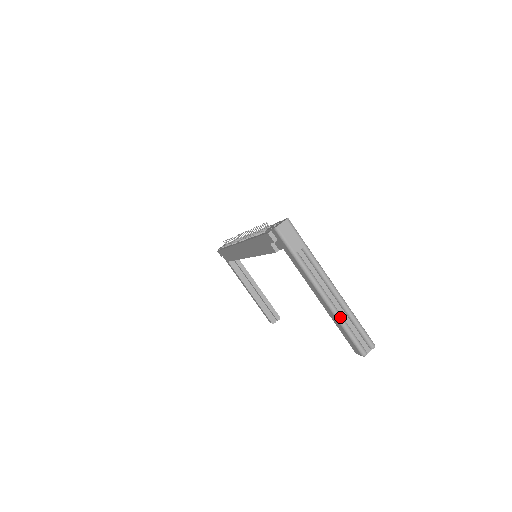
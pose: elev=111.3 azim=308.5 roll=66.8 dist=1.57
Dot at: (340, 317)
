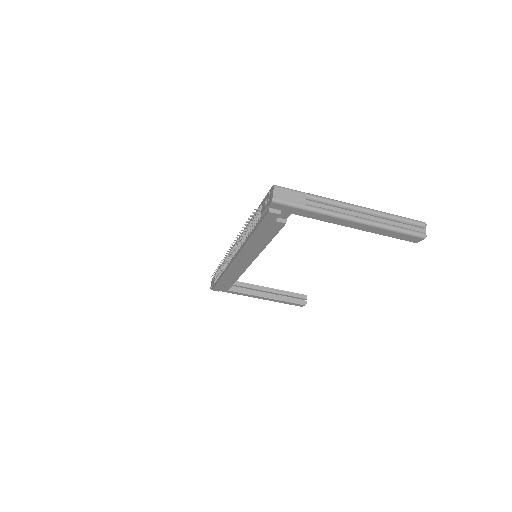
Dot at: (382, 224)
